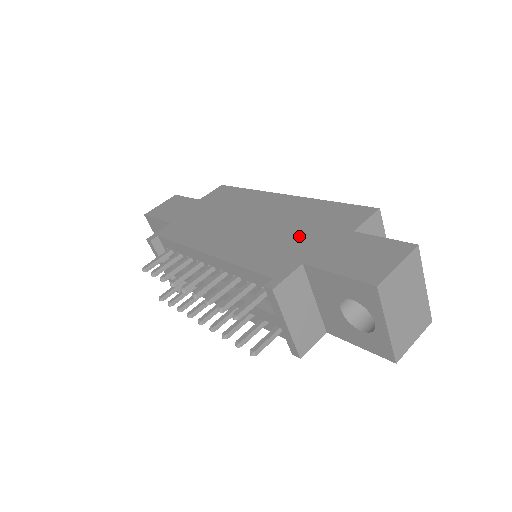
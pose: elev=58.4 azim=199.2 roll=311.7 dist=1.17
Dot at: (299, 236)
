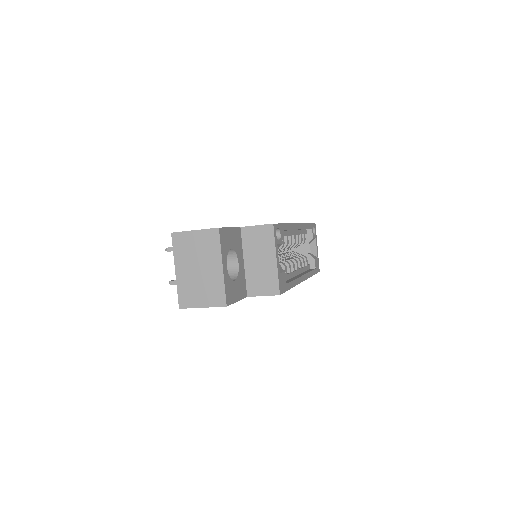
Dot at: occluded
